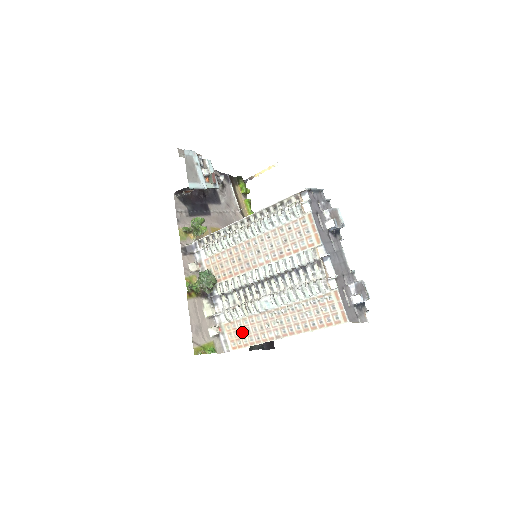
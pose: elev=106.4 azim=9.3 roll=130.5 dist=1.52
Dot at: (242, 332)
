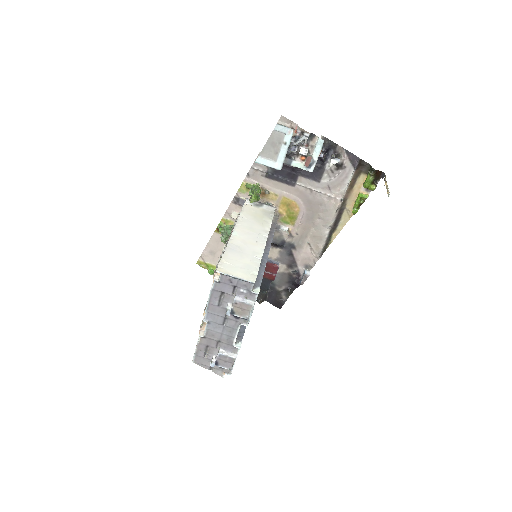
Dot at: occluded
